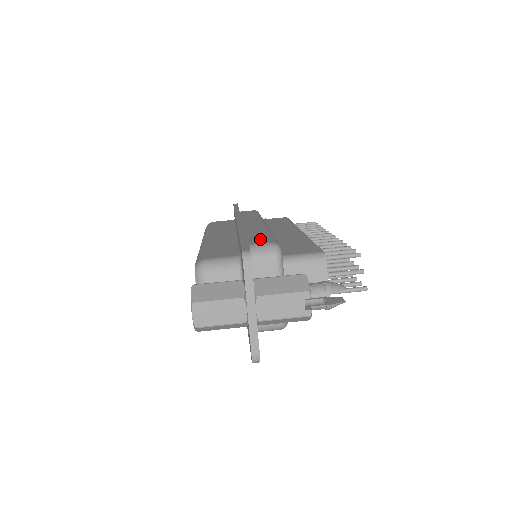
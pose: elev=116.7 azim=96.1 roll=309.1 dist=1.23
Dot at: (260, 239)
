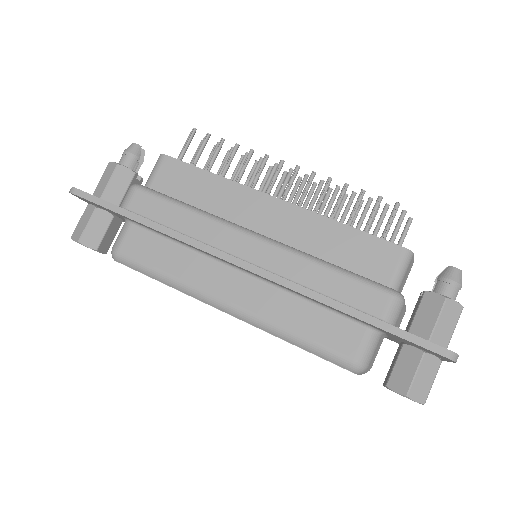
Dot at: (364, 297)
